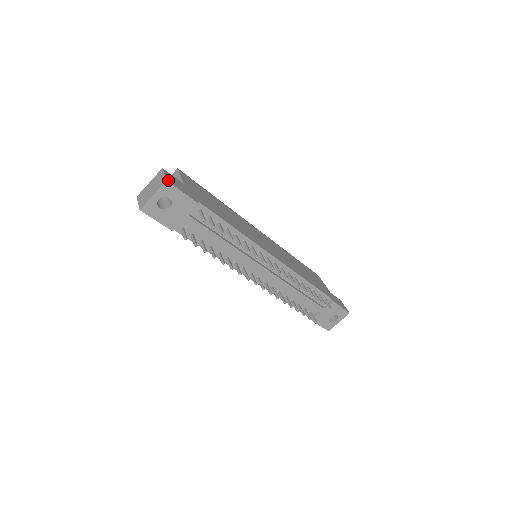
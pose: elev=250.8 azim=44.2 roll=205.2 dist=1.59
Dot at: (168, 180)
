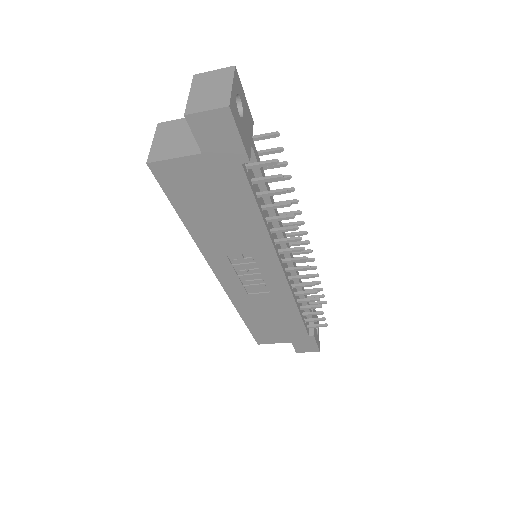
Dot at: (231, 70)
